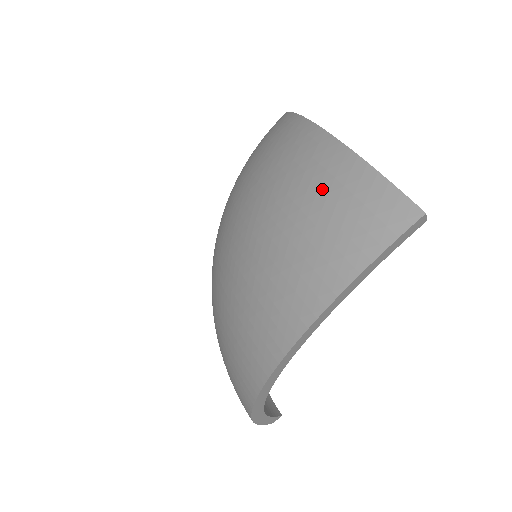
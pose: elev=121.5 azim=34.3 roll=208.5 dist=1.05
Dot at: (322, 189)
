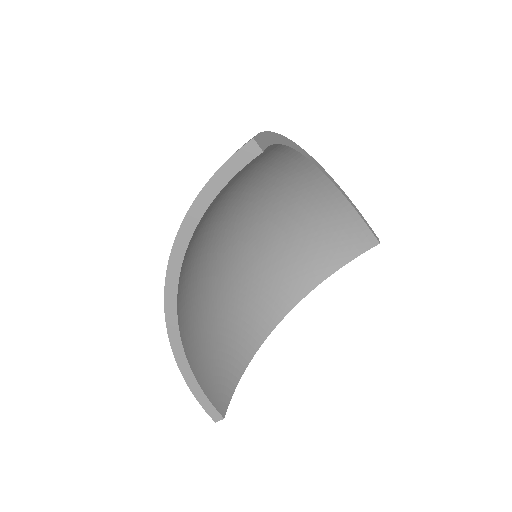
Dot at: occluded
